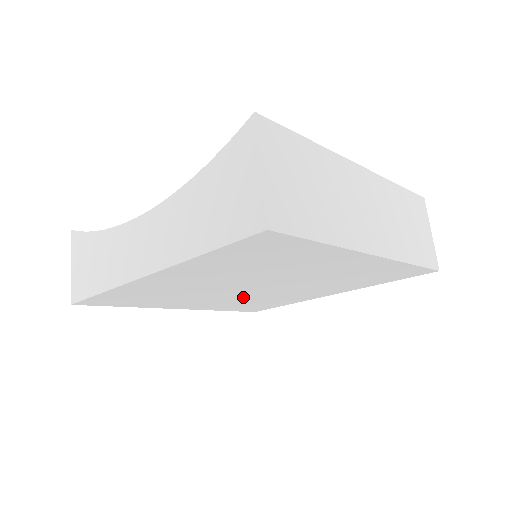
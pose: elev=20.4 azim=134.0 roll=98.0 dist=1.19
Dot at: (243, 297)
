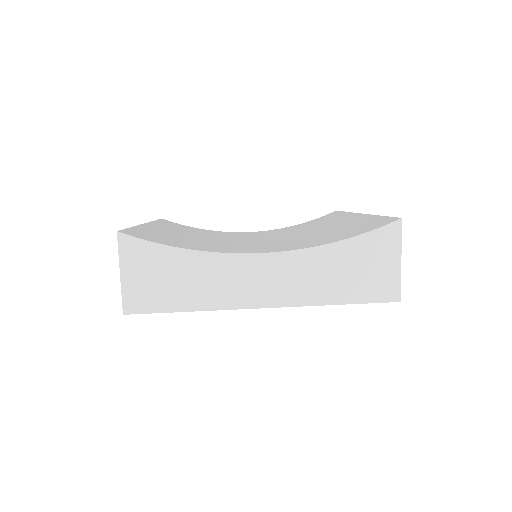
Dot at: occluded
